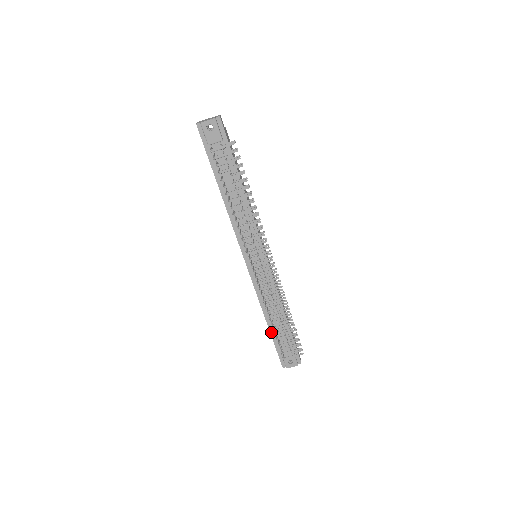
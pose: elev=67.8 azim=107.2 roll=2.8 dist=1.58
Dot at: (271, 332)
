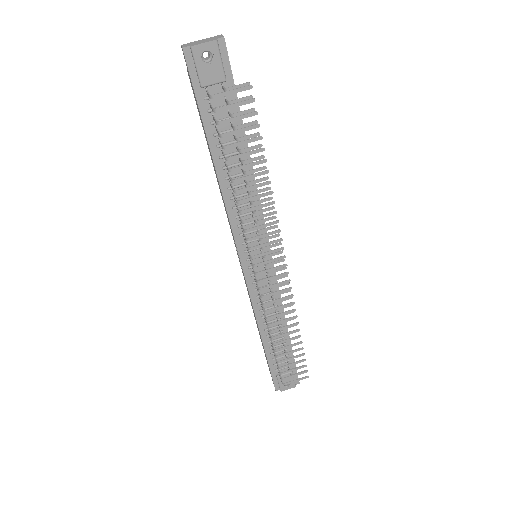
Dot at: (266, 352)
